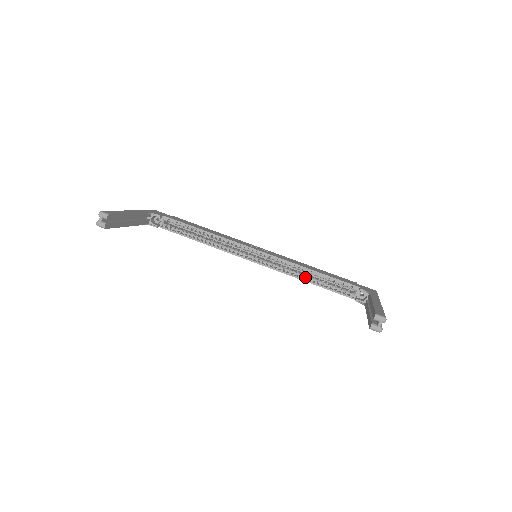
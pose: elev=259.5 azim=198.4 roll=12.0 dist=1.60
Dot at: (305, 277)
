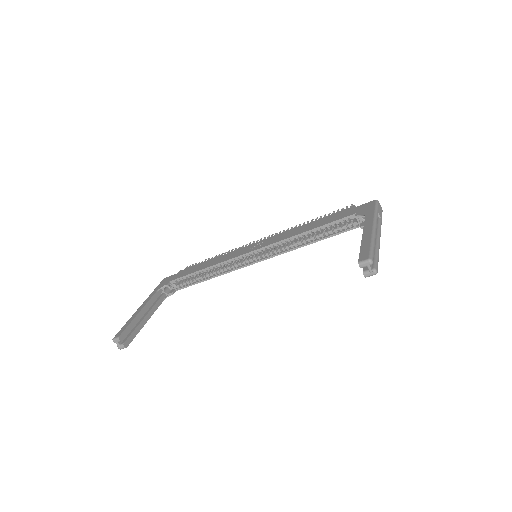
Dot at: (306, 241)
